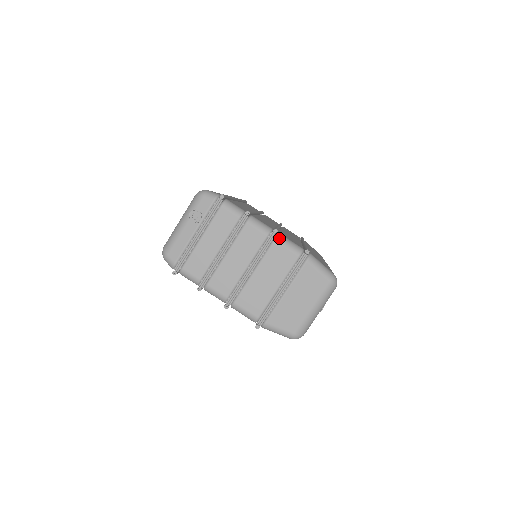
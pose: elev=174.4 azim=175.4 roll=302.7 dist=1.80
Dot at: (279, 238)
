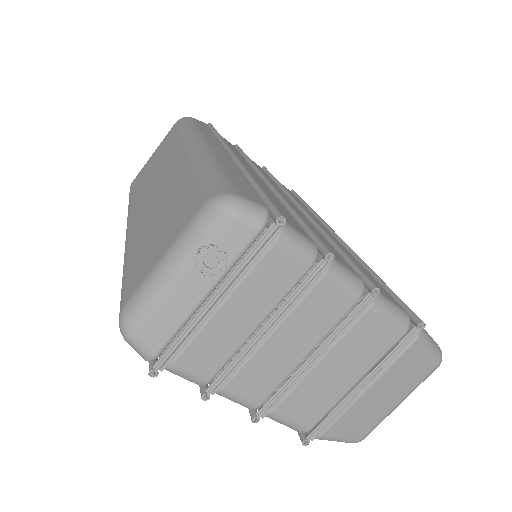
Dot at: (377, 302)
